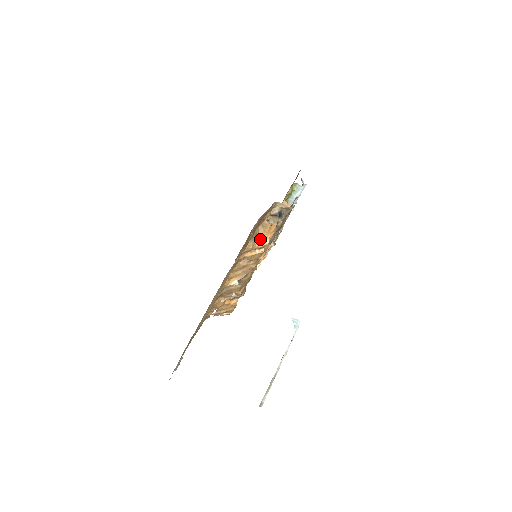
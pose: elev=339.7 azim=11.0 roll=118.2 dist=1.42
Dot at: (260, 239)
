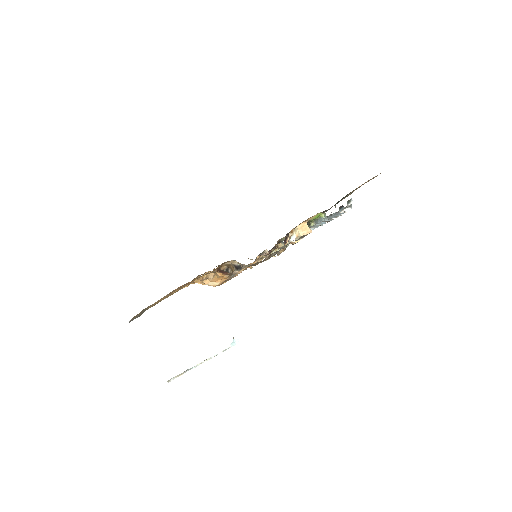
Dot at: (209, 280)
